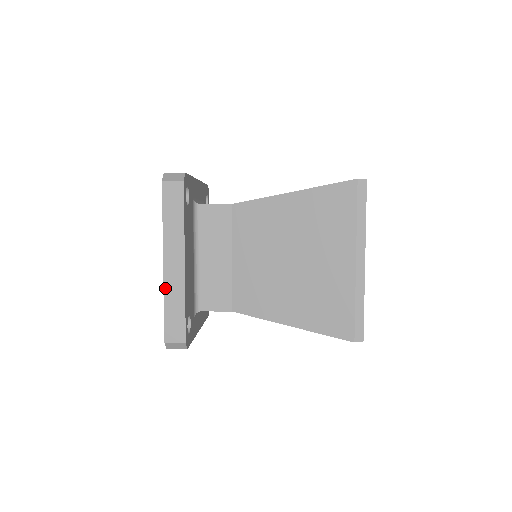
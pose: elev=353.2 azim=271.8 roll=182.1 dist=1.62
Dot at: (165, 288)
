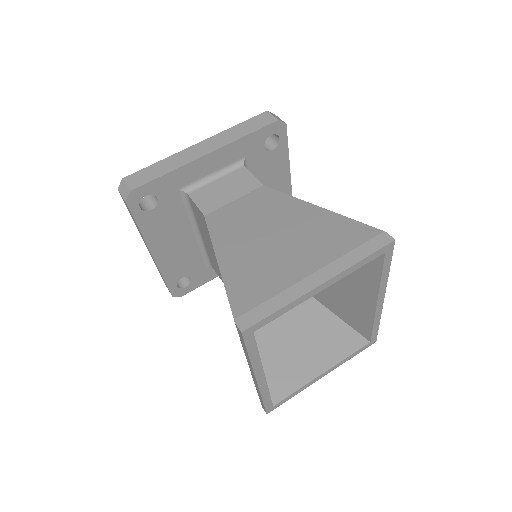
Dot at: (152, 258)
